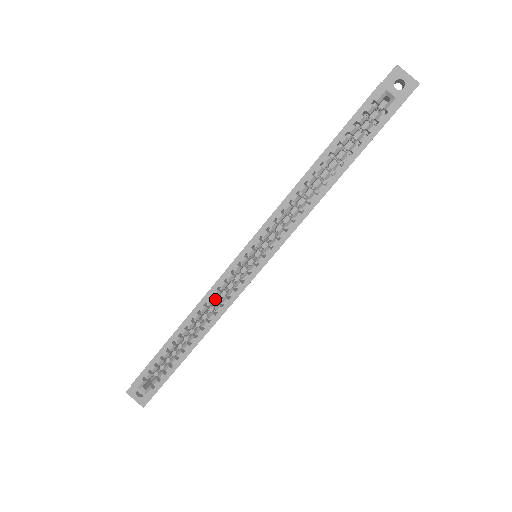
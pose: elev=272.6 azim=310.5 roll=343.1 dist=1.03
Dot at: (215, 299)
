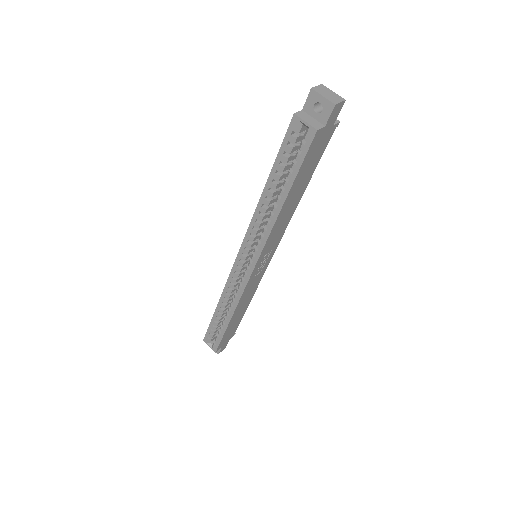
Dot at: (233, 289)
